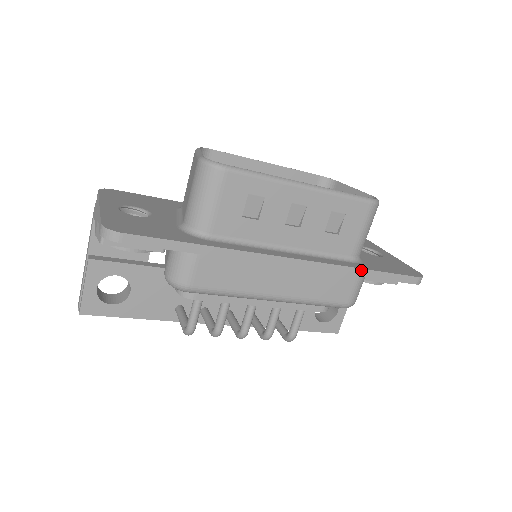
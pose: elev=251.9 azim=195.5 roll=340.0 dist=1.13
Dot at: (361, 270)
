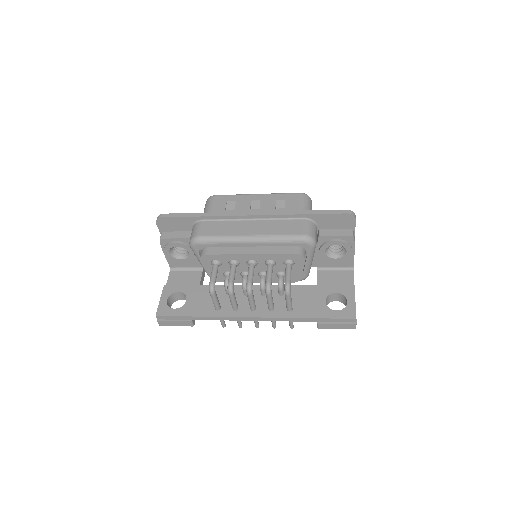
Dot at: (300, 211)
